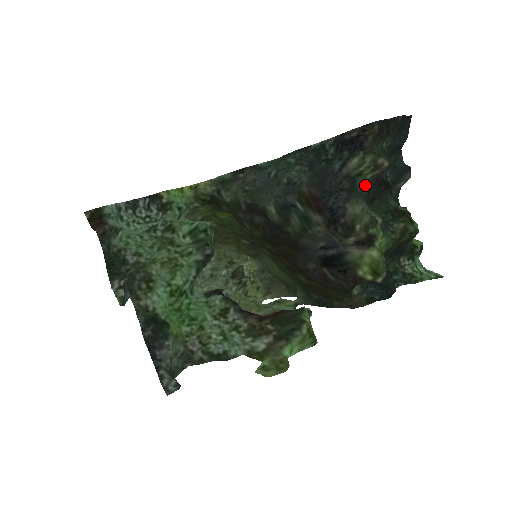
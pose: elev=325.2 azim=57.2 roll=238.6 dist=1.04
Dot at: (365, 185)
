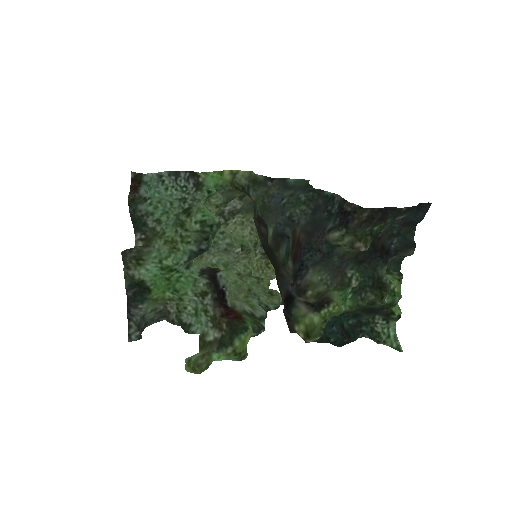
Dot at: (346, 253)
